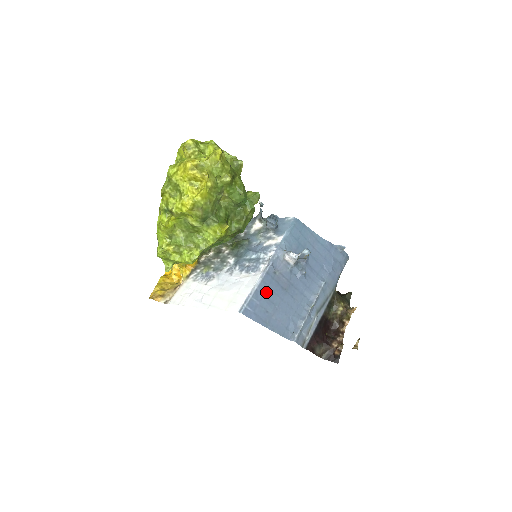
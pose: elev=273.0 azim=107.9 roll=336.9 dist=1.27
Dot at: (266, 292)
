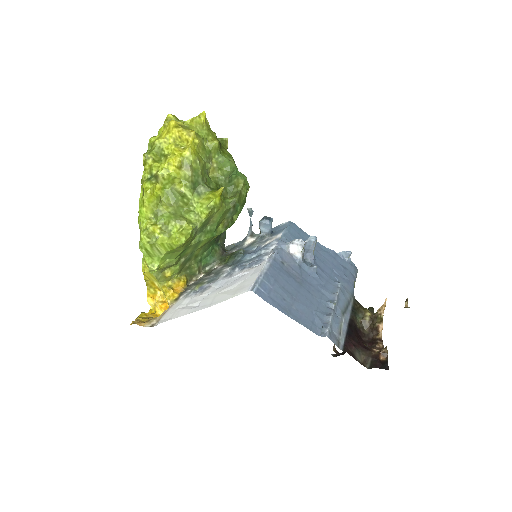
Dot at: (278, 279)
